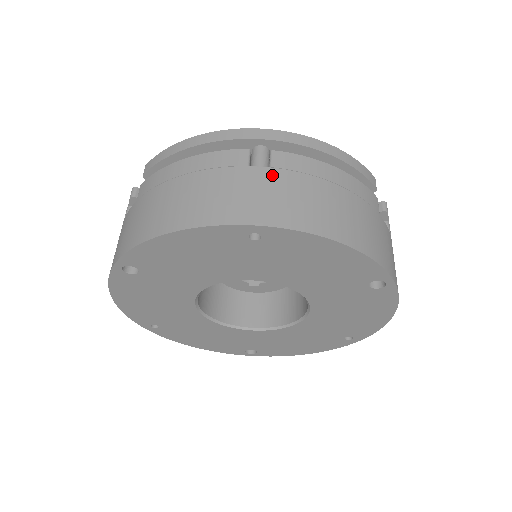
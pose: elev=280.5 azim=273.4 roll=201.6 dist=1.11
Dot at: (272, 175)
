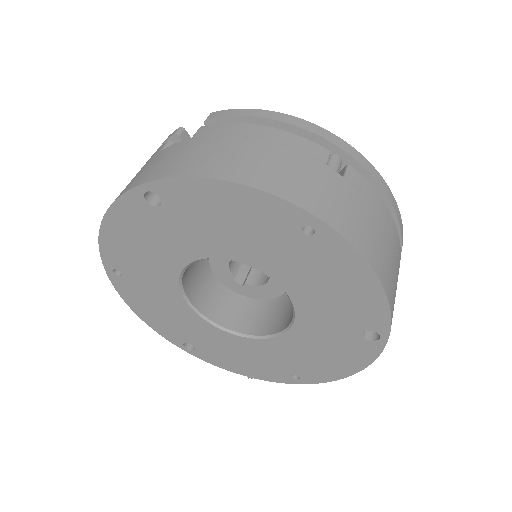
Dot at: (345, 185)
